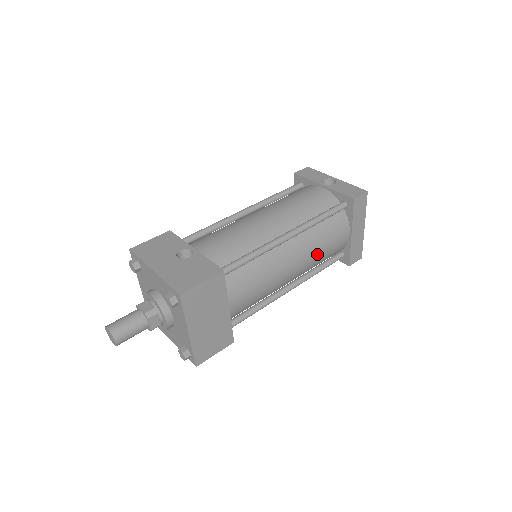
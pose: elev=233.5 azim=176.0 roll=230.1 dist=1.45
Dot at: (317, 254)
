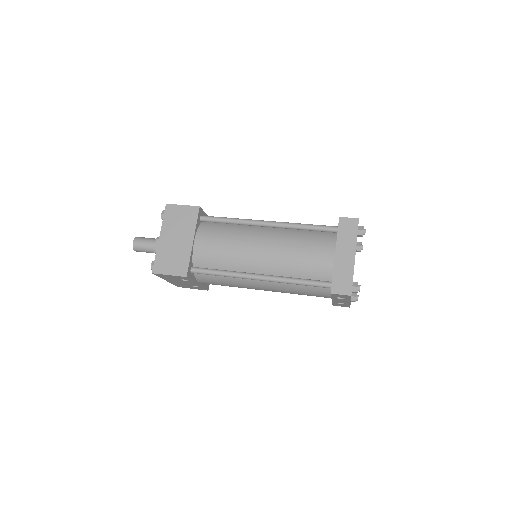
Dot at: (290, 252)
